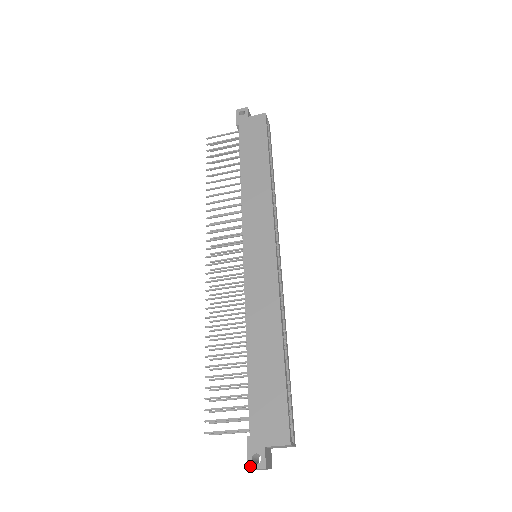
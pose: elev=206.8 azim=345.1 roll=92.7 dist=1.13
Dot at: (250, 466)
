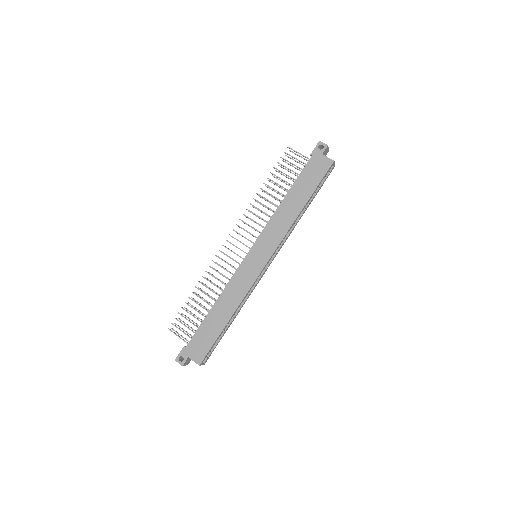
Dot at: (177, 360)
